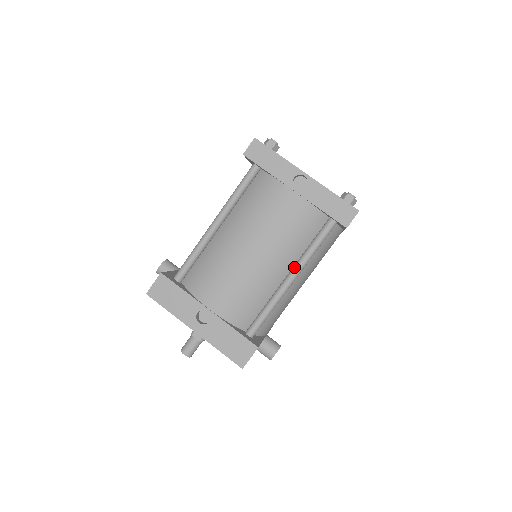
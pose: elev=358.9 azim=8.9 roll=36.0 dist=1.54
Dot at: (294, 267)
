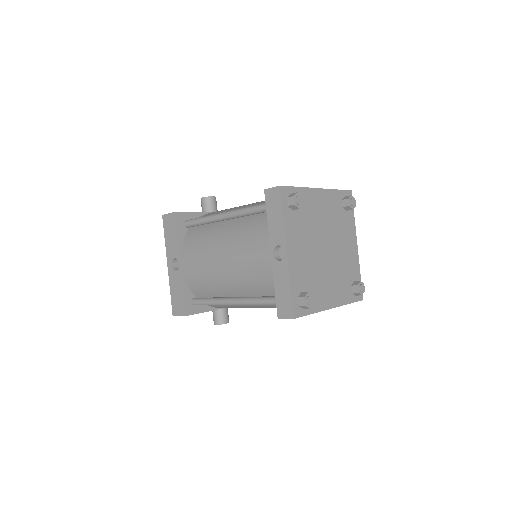
Dot at: (241, 298)
